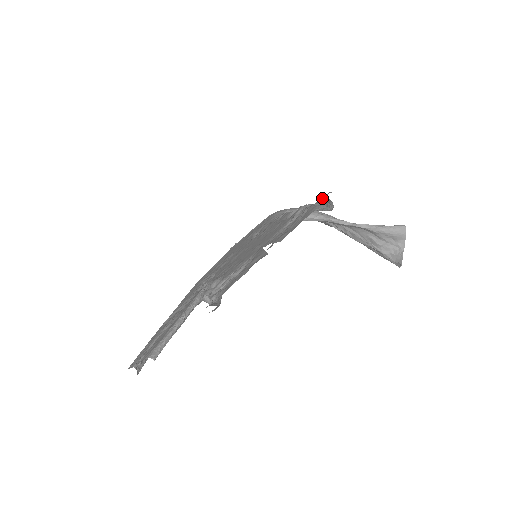
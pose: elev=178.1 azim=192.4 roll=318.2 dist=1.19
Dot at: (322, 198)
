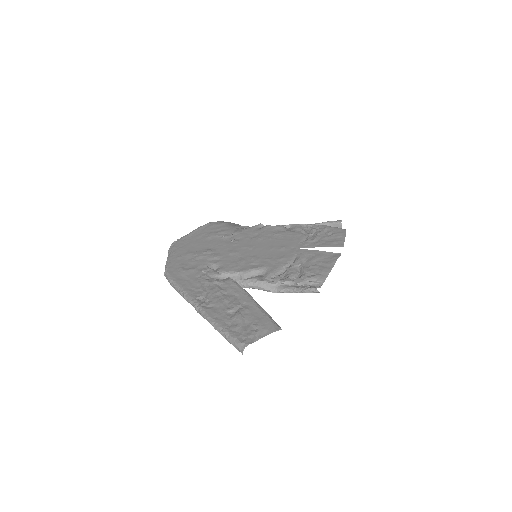
Dot at: (324, 223)
